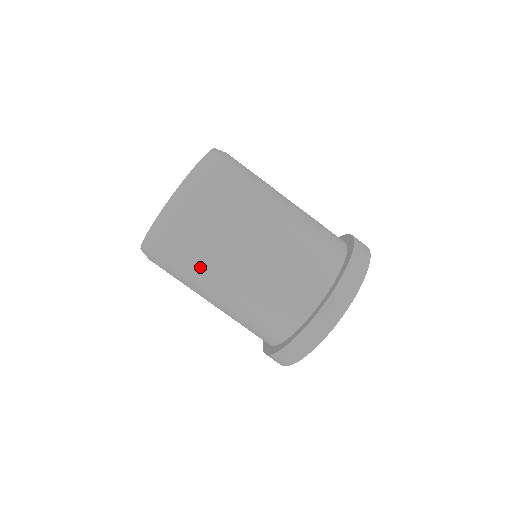
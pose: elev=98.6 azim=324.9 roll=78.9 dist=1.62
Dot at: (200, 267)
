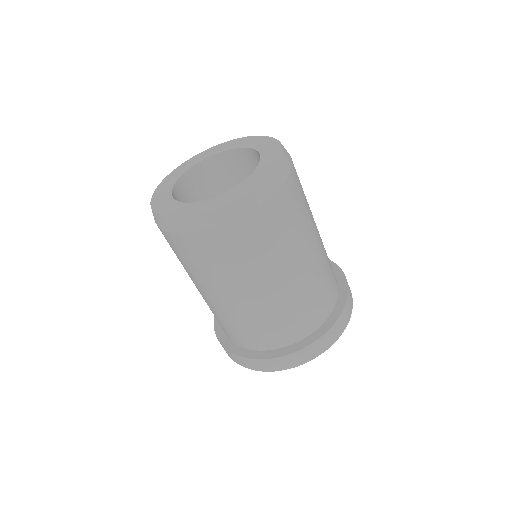
Dot at: (190, 270)
